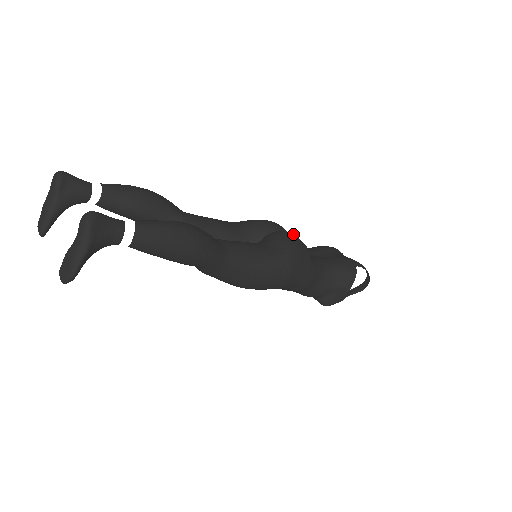
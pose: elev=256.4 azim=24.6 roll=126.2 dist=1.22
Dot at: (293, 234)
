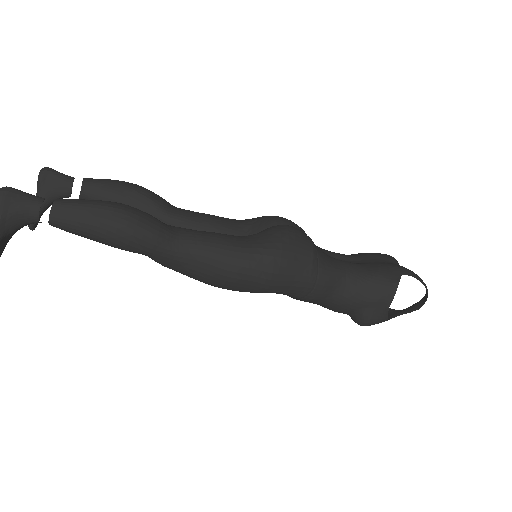
Dot at: (294, 228)
